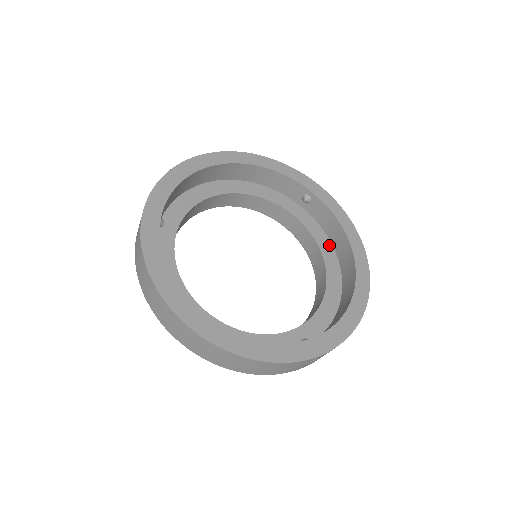
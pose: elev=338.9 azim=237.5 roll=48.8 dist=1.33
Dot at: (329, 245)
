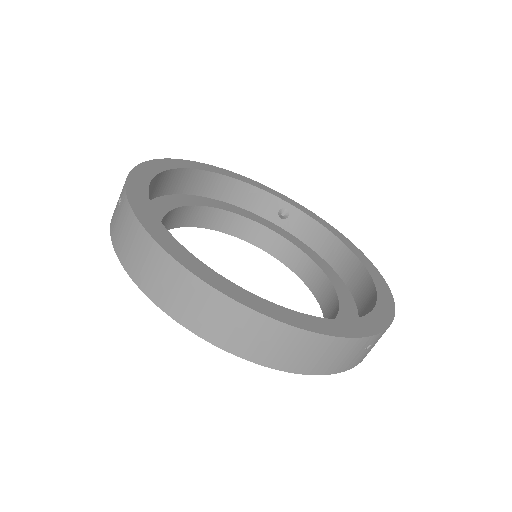
Dot at: (319, 257)
